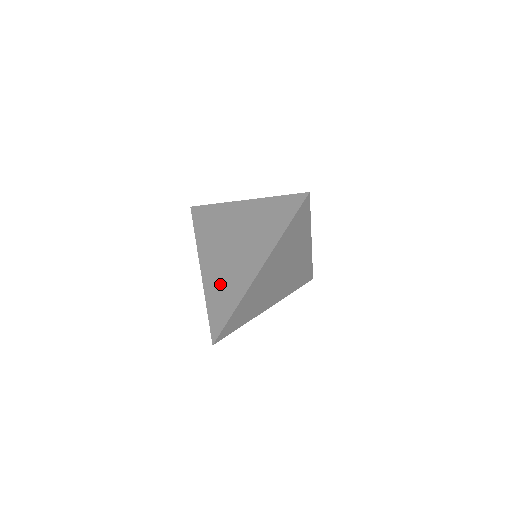
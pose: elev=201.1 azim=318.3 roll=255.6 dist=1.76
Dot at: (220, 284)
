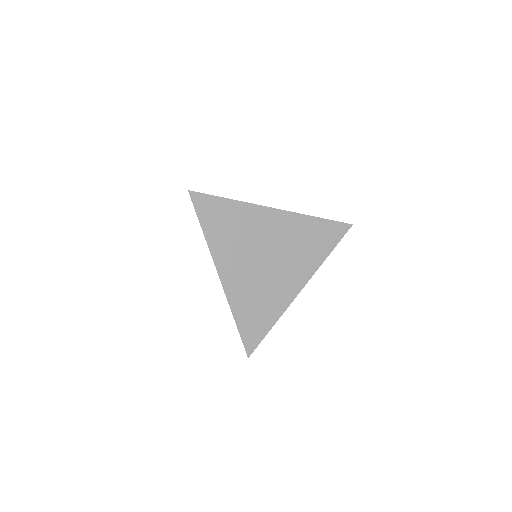
Dot at: (252, 297)
